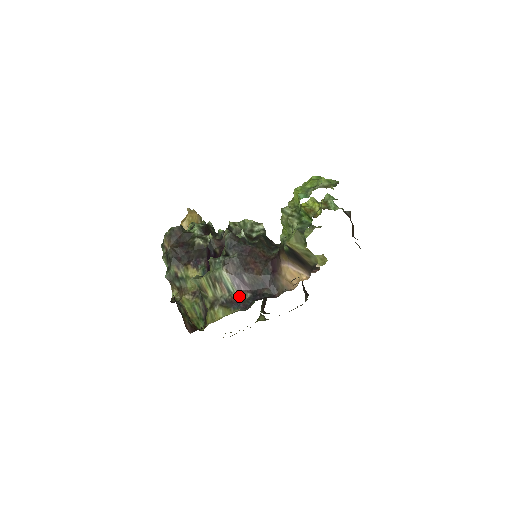
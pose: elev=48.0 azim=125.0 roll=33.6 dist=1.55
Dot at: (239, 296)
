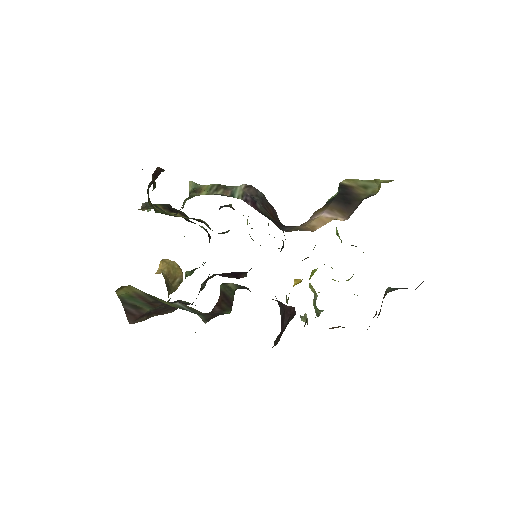
Dot at: occluded
